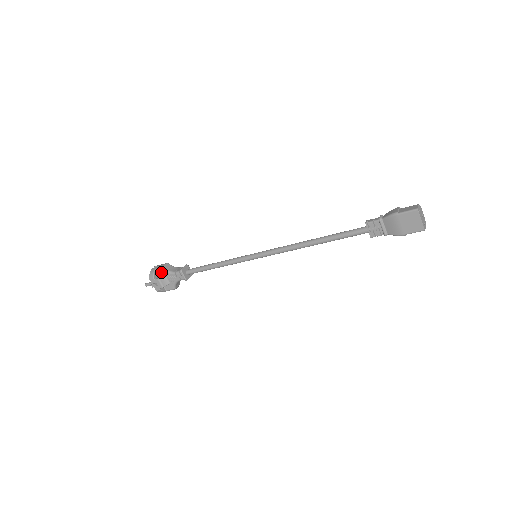
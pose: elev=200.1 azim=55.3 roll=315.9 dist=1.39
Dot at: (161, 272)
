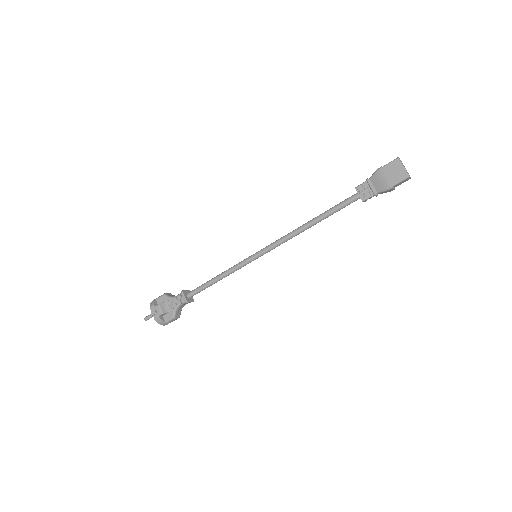
Dot at: (162, 299)
